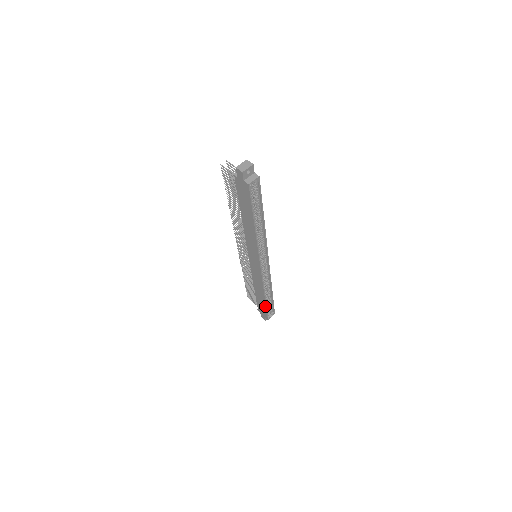
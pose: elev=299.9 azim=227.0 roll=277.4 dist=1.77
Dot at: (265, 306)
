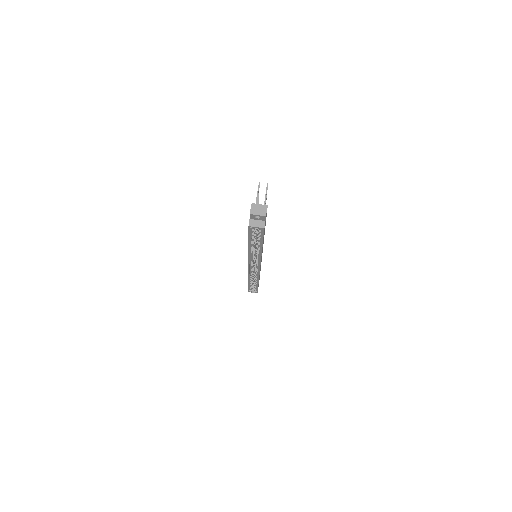
Dot at: (248, 285)
